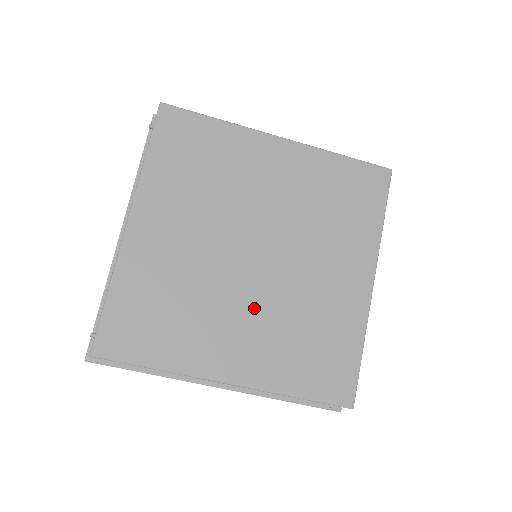
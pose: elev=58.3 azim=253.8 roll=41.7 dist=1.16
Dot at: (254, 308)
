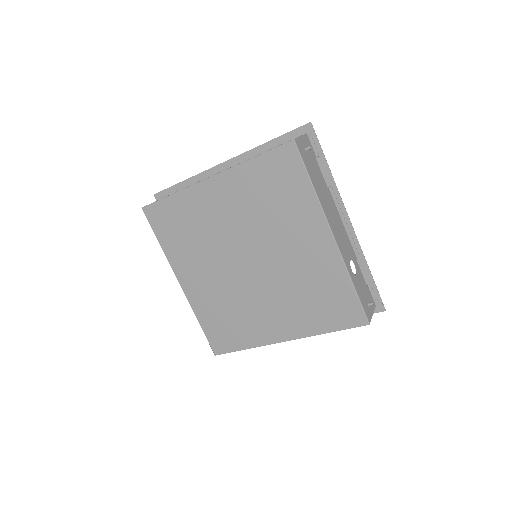
Dot at: (270, 295)
